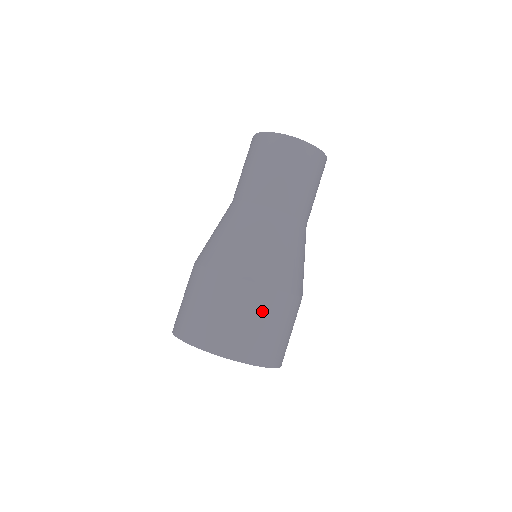
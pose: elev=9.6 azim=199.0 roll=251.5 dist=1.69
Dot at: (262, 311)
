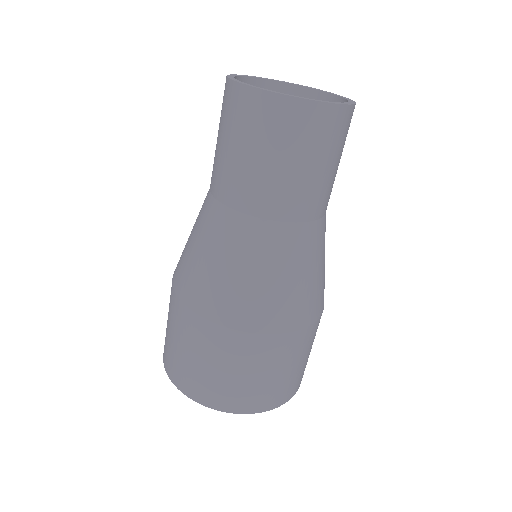
Dot at: (206, 348)
